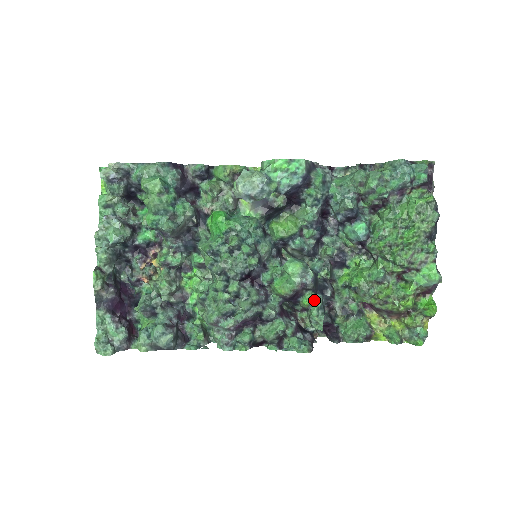
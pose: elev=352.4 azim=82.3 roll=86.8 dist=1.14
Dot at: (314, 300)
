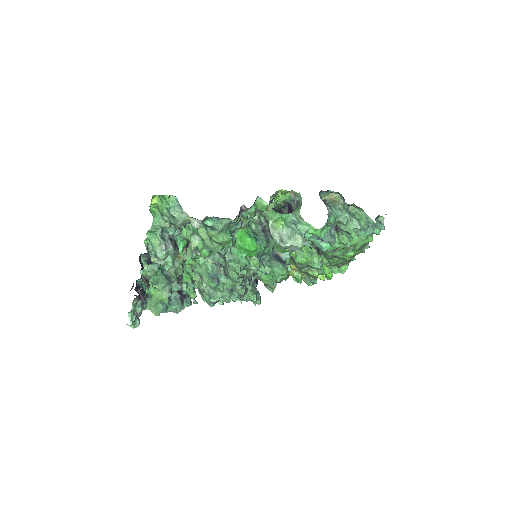
Dot at: occluded
